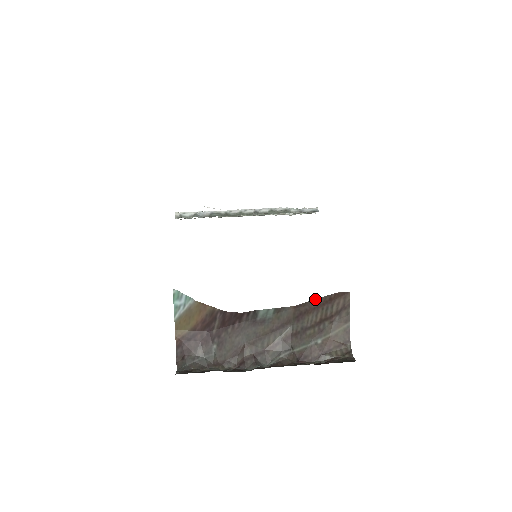
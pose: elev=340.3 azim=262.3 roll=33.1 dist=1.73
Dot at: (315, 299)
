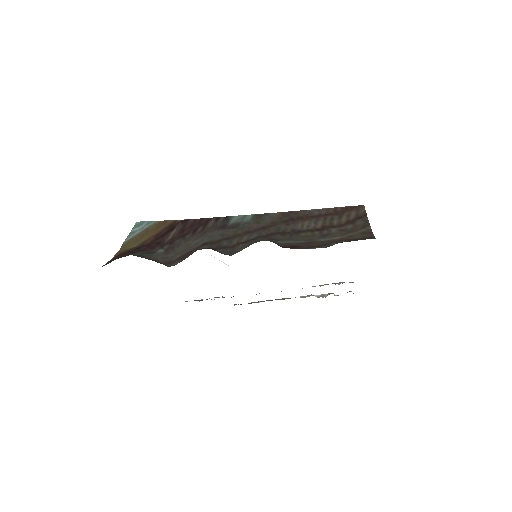
Dot at: (312, 210)
